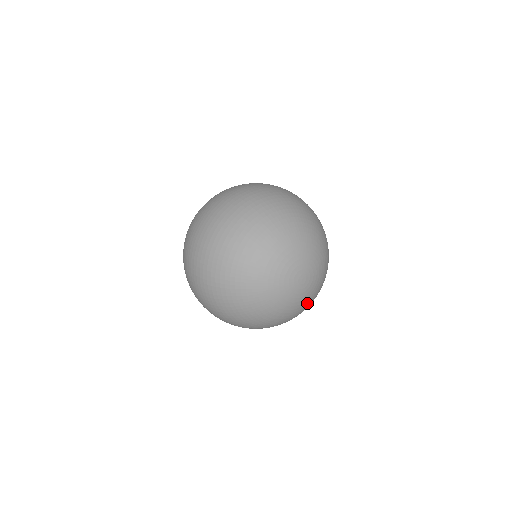
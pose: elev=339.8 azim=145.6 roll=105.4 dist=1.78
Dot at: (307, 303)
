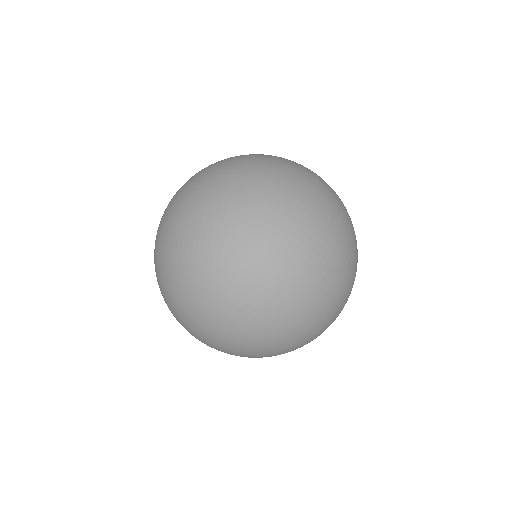
Dot at: (264, 356)
